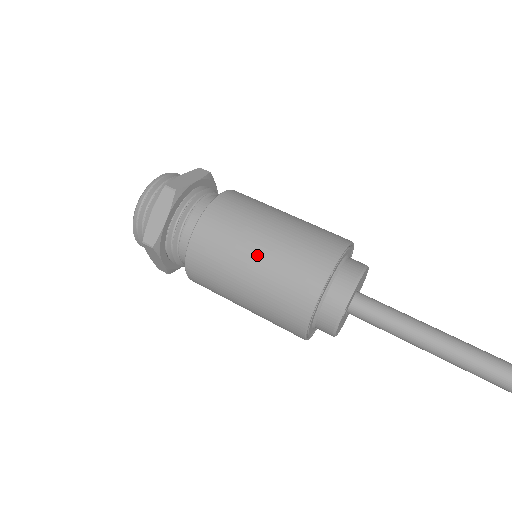
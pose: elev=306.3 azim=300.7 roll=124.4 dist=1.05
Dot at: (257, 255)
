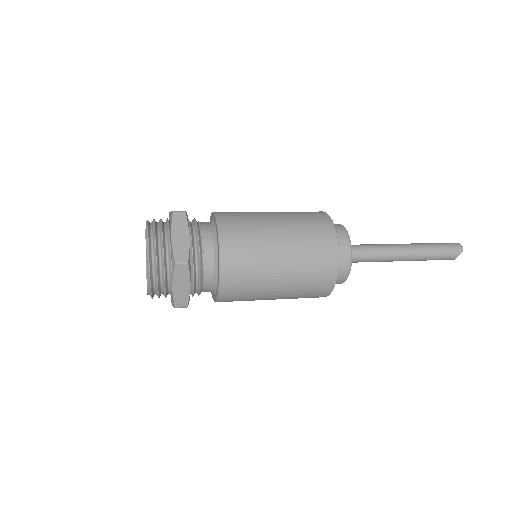
Dot at: occluded
